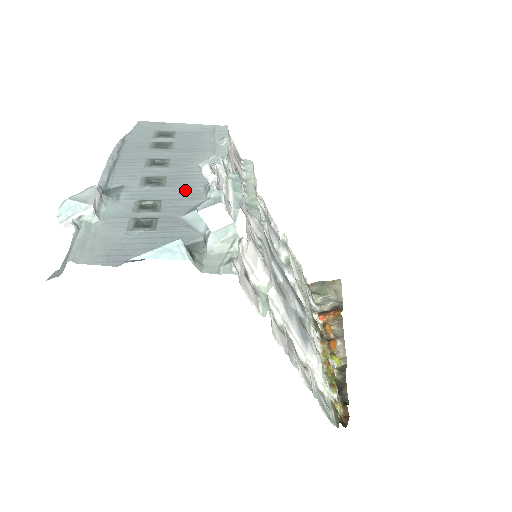
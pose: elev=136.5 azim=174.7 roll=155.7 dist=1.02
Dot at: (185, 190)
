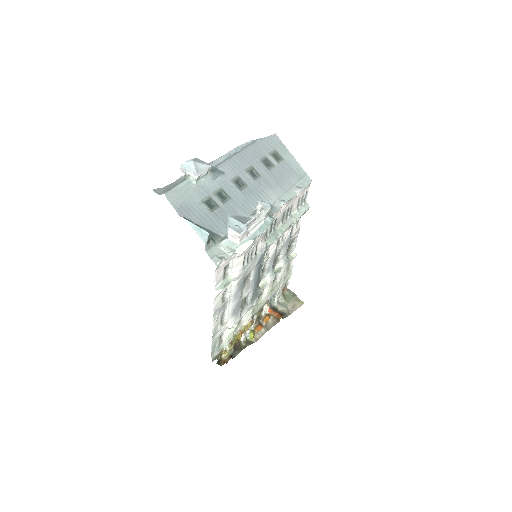
Dot at: (247, 202)
